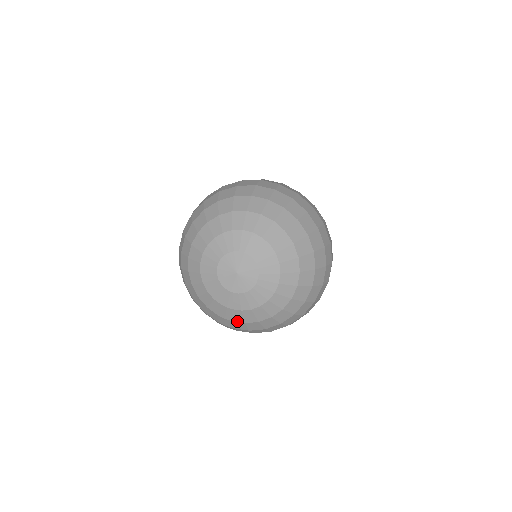
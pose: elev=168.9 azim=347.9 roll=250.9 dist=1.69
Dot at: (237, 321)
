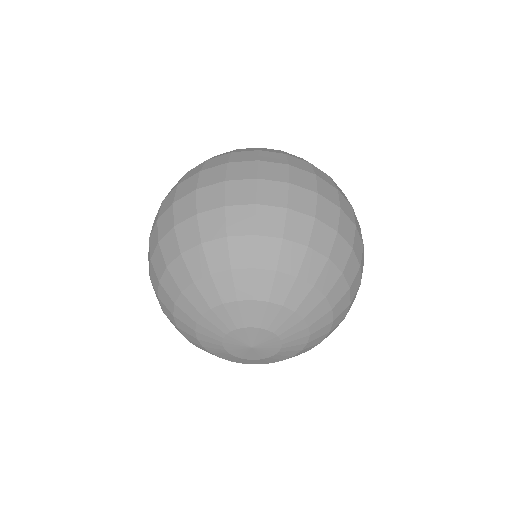
Dot at: occluded
